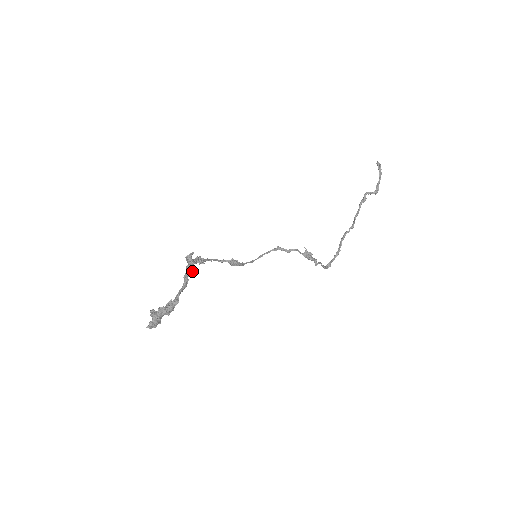
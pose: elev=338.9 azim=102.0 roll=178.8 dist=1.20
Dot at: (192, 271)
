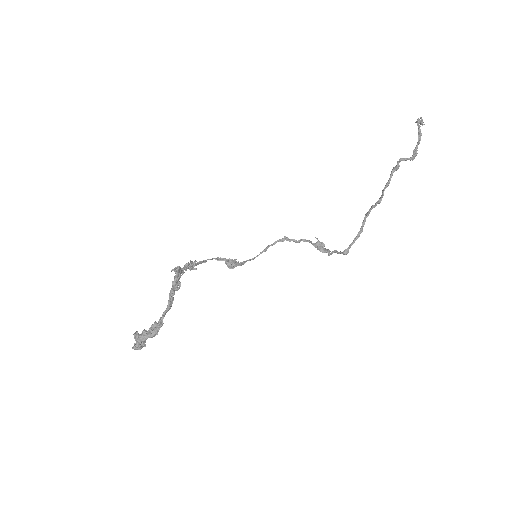
Dot at: (179, 287)
